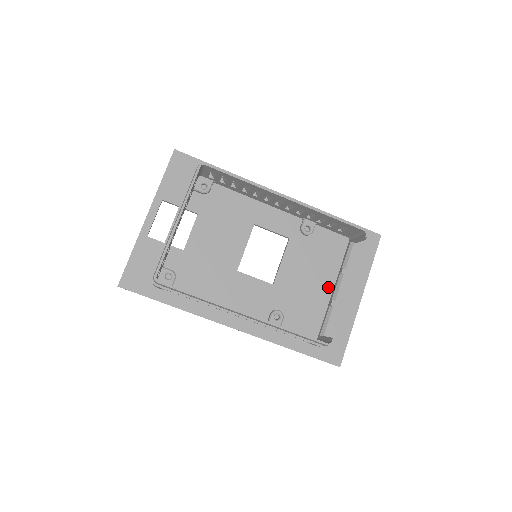
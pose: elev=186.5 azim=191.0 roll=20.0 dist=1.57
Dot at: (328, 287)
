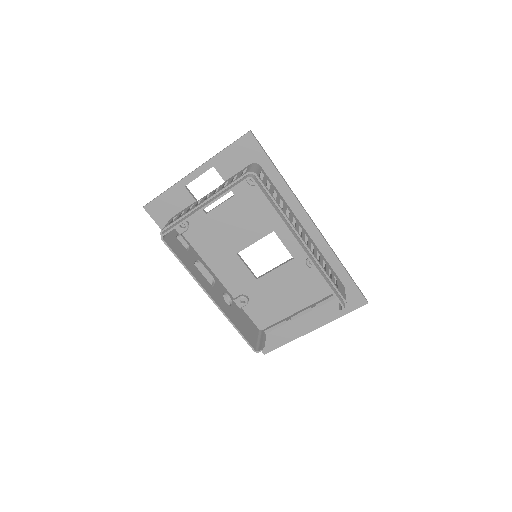
Dot at: (296, 307)
